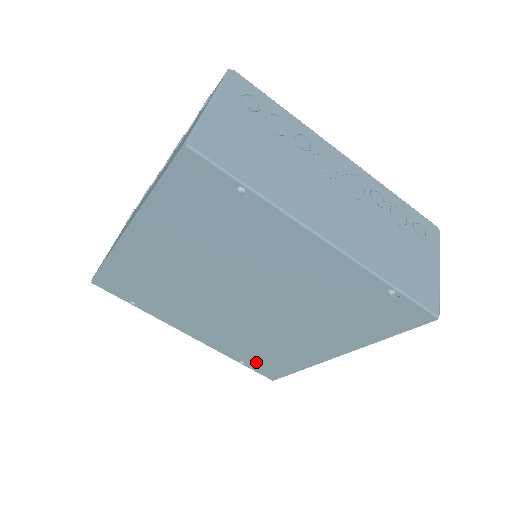
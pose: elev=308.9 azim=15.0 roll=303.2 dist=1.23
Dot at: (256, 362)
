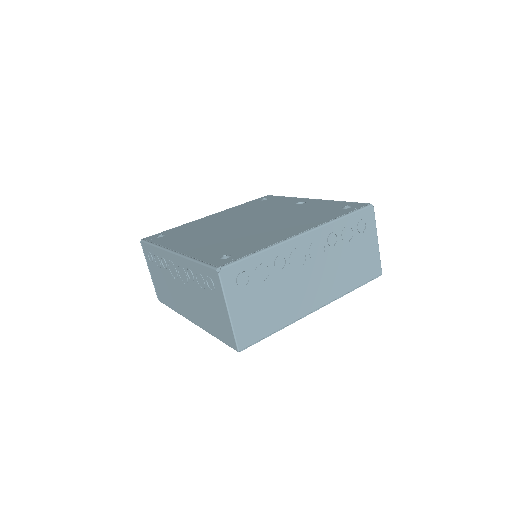
Dot at: occluded
